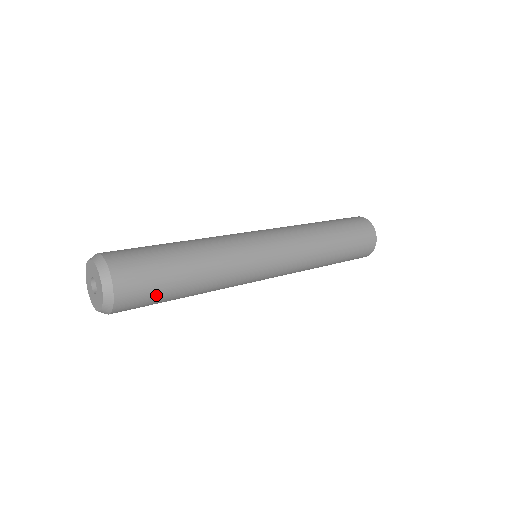
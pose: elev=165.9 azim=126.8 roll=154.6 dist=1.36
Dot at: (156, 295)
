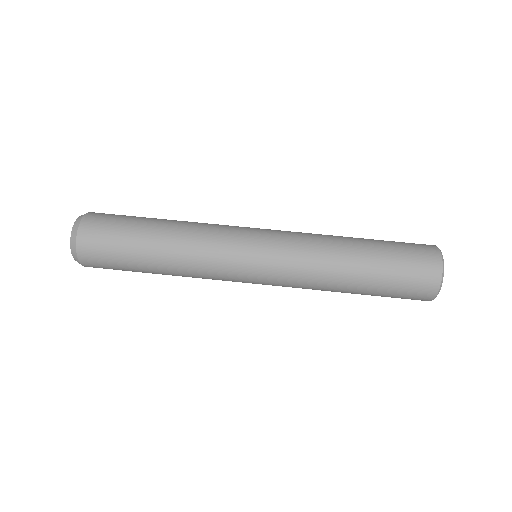
Dot at: occluded
